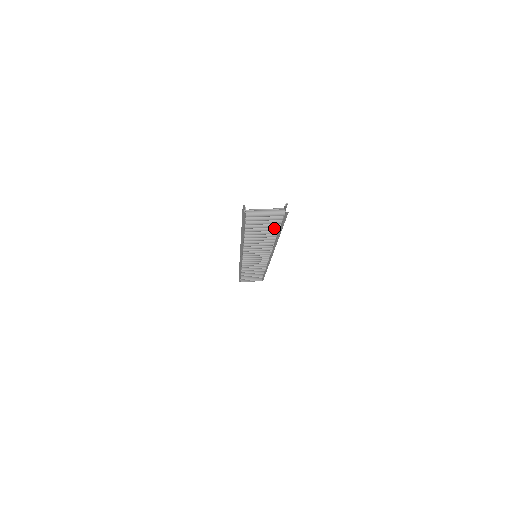
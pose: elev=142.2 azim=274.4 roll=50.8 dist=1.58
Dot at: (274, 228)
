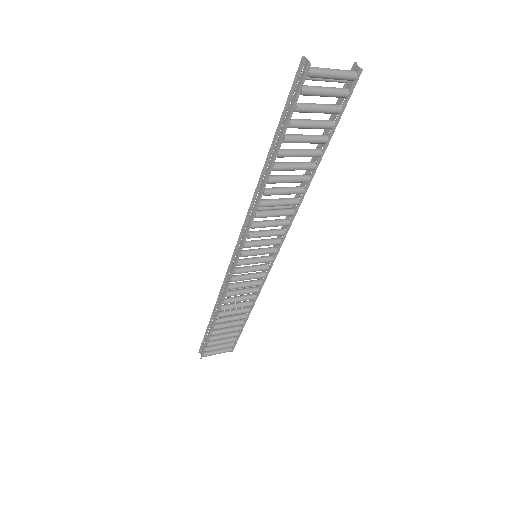
Dot at: (321, 137)
